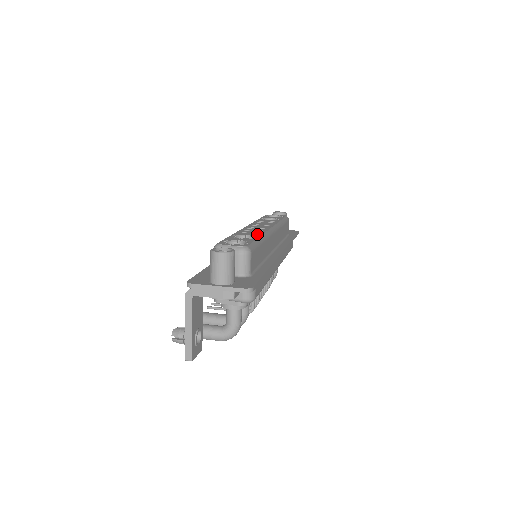
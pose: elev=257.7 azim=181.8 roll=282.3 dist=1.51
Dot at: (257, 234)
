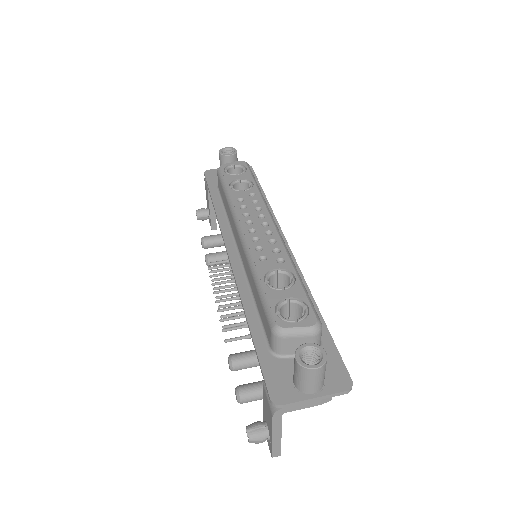
Dot at: (285, 262)
